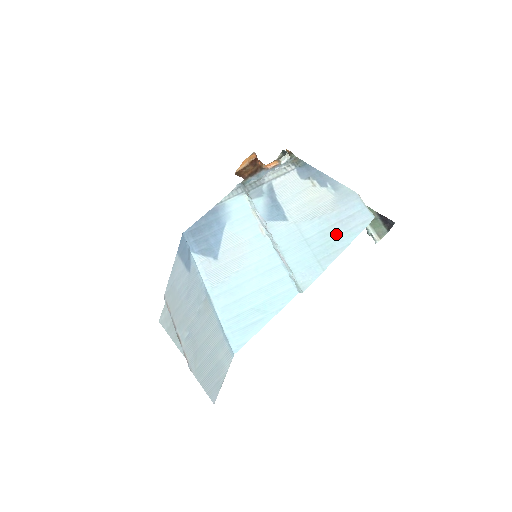
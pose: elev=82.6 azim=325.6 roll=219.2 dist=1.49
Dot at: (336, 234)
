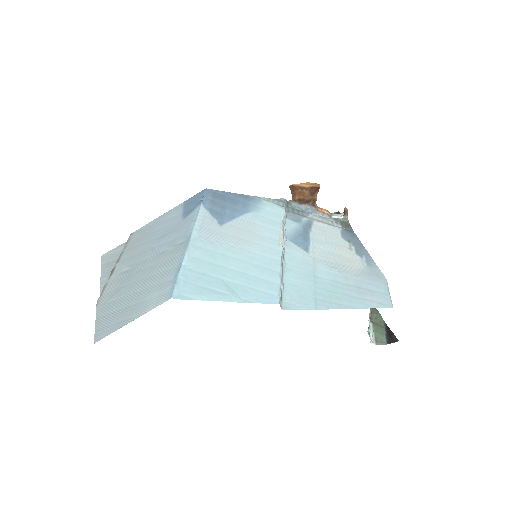
Dot at: (348, 293)
